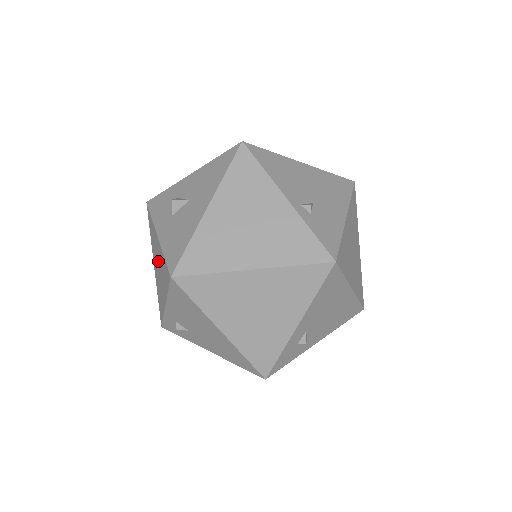
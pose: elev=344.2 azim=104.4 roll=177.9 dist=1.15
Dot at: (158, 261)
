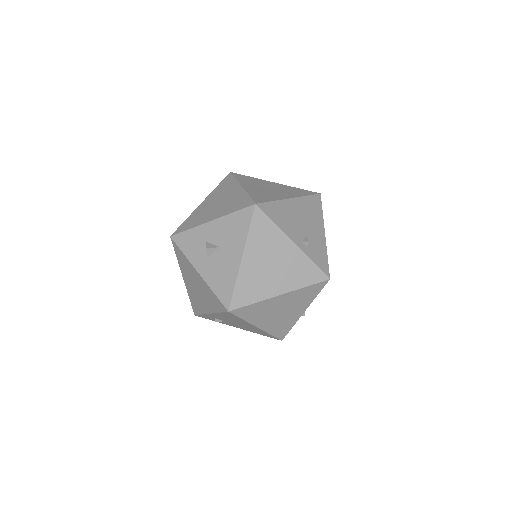
Dot at: (197, 285)
